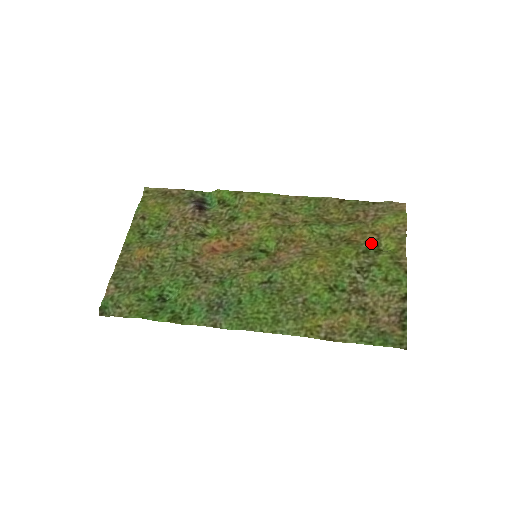
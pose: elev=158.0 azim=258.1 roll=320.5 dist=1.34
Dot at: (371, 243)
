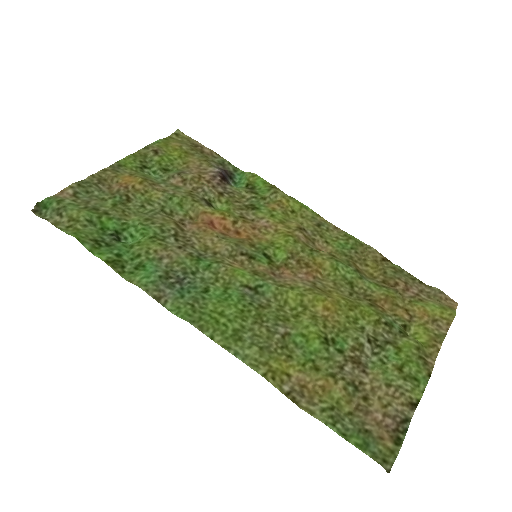
Dot at: (399, 320)
